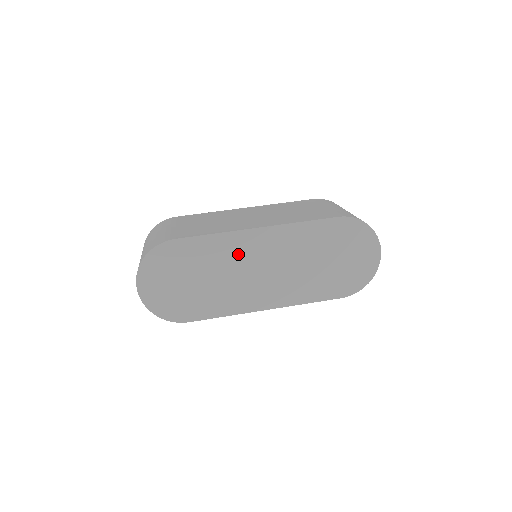
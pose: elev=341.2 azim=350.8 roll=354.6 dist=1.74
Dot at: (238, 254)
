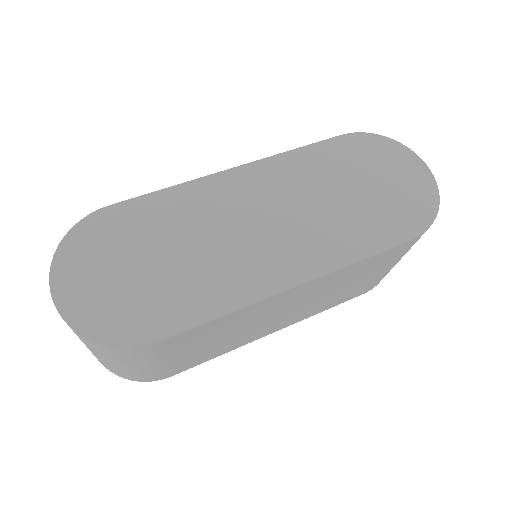
Dot at: (215, 208)
